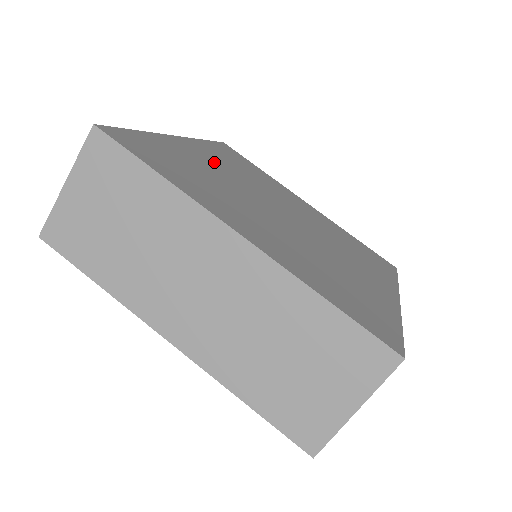
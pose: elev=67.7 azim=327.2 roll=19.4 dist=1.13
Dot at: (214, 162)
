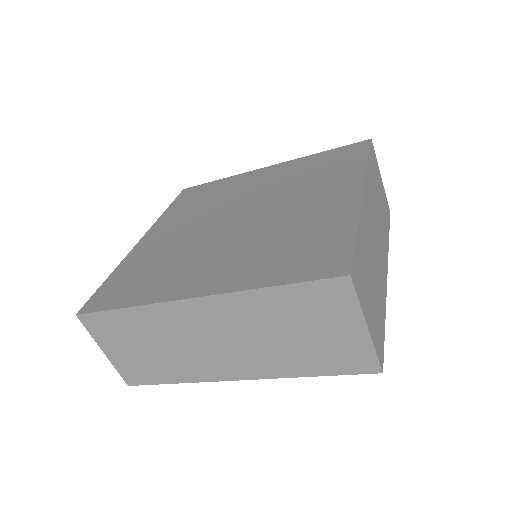
Dot at: (172, 231)
